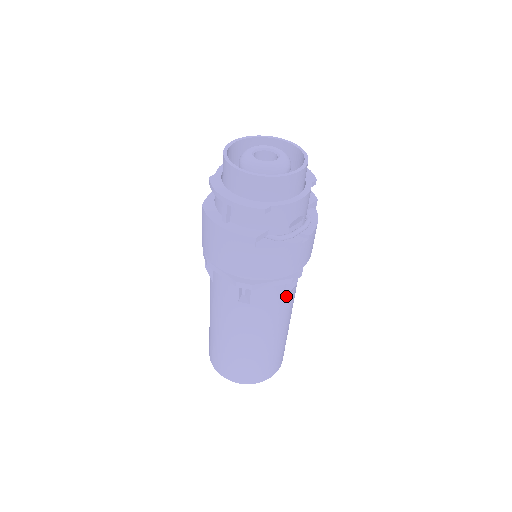
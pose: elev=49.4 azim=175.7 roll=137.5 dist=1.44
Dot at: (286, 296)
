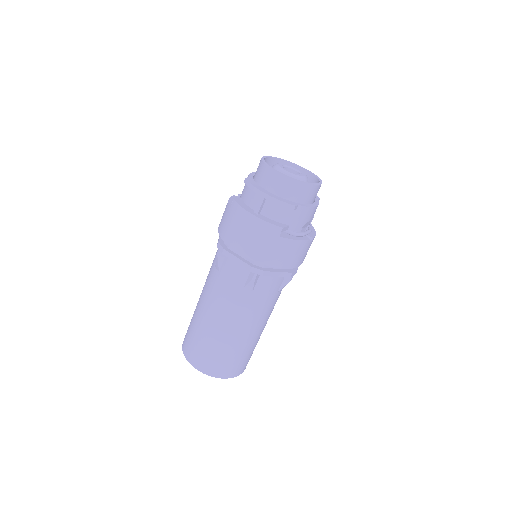
Dot at: (279, 291)
